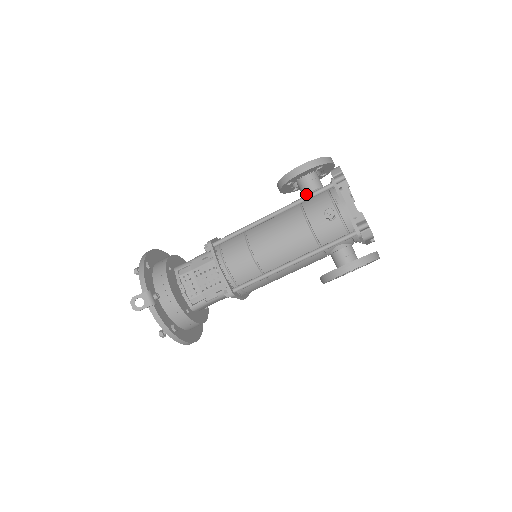
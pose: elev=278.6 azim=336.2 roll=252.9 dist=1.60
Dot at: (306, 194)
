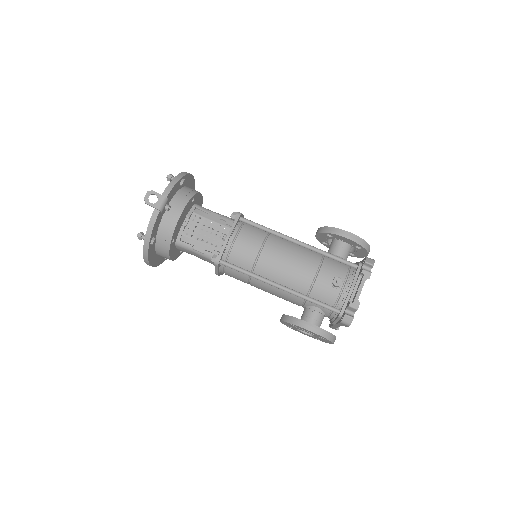
Dot at: occluded
